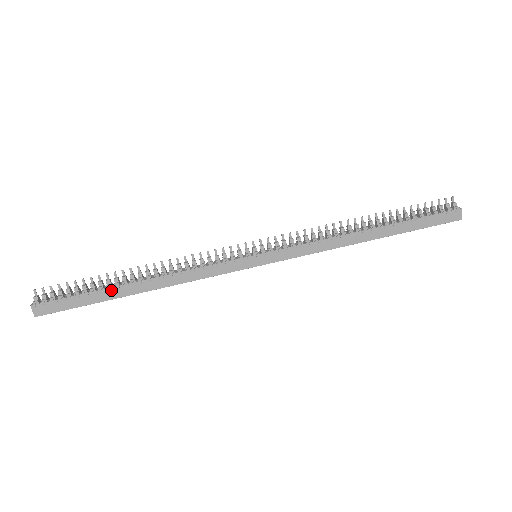
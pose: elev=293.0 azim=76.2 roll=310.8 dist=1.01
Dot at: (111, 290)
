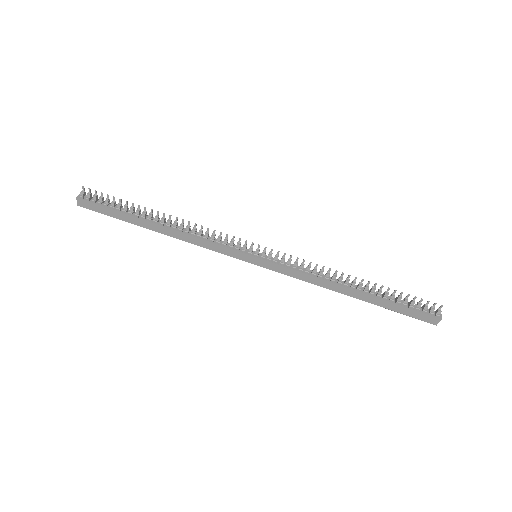
Dot at: (137, 219)
